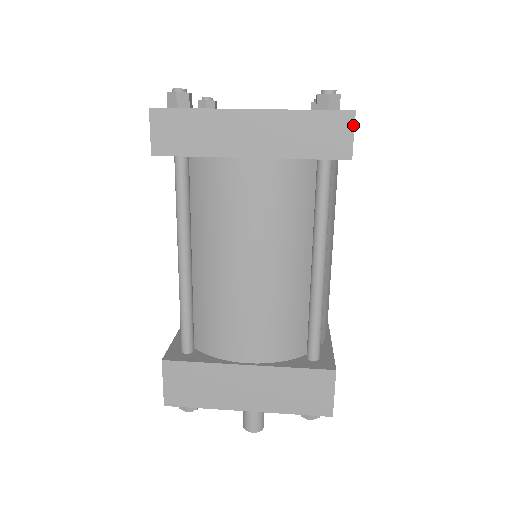
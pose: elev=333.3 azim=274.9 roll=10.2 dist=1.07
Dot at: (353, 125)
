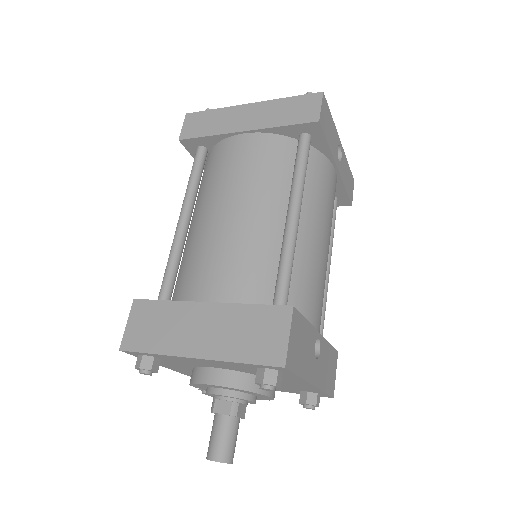
Dot at: (321, 100)
